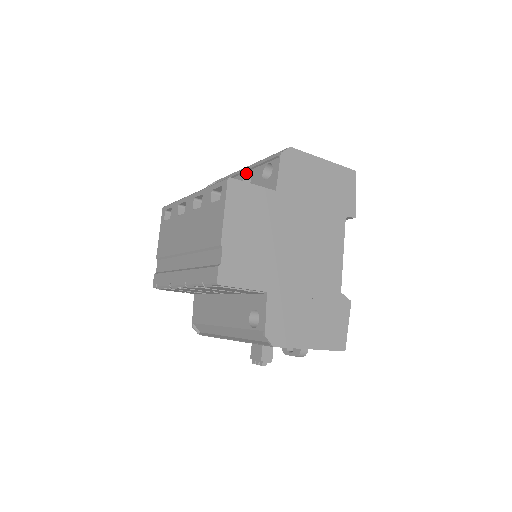
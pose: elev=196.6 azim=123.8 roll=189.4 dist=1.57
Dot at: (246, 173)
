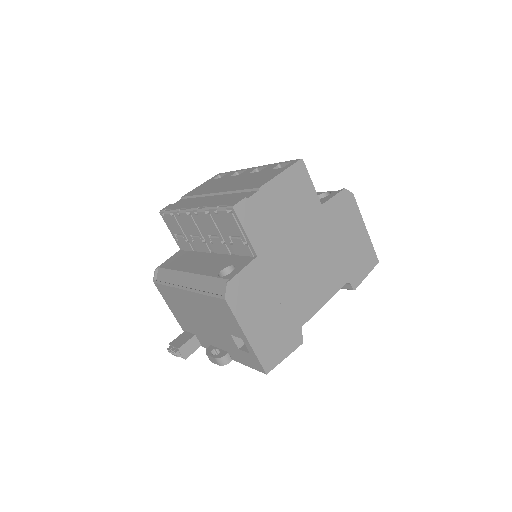
Dot at: occluded
